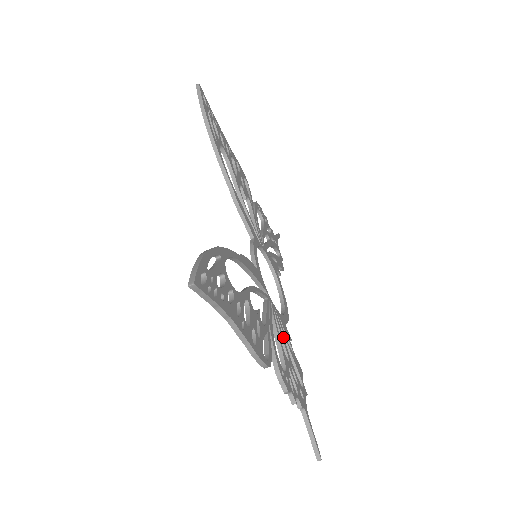
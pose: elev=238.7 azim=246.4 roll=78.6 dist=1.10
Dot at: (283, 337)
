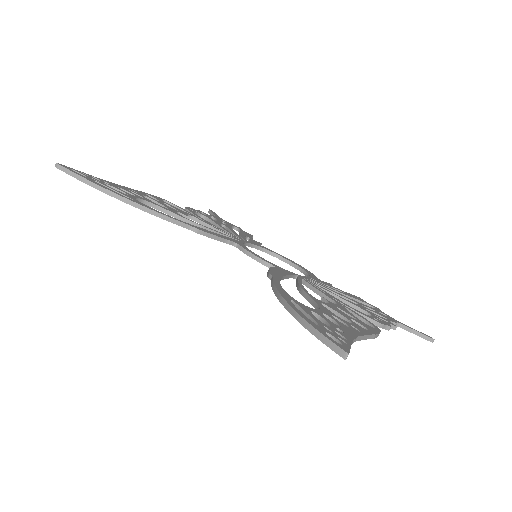
Dot at: (335, 292)
